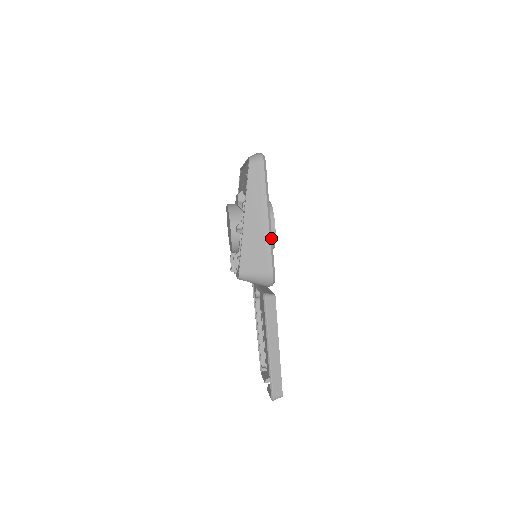
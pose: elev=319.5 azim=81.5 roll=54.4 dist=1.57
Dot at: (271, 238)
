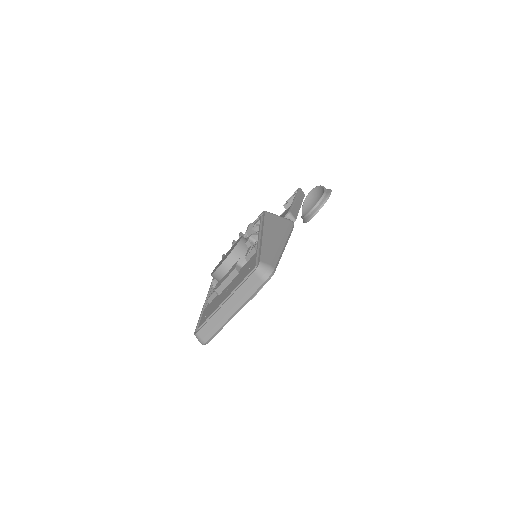
Dot at: occluded
